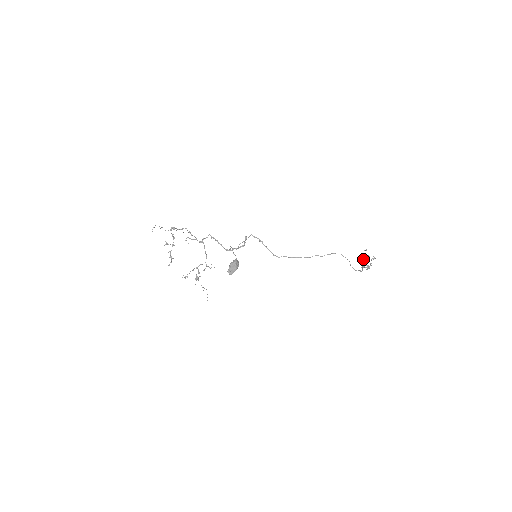
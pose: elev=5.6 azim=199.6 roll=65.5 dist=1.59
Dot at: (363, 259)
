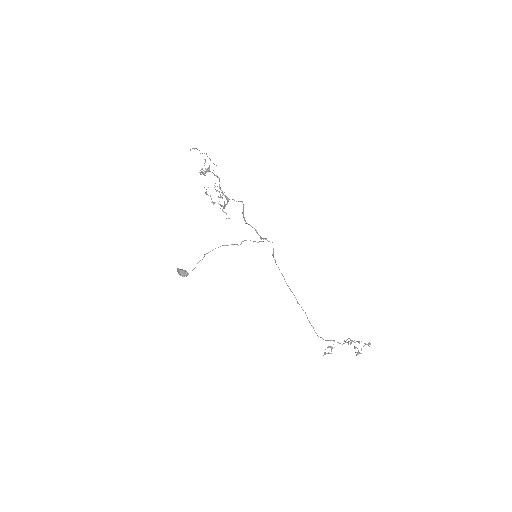
Dot at: (325, 353)
